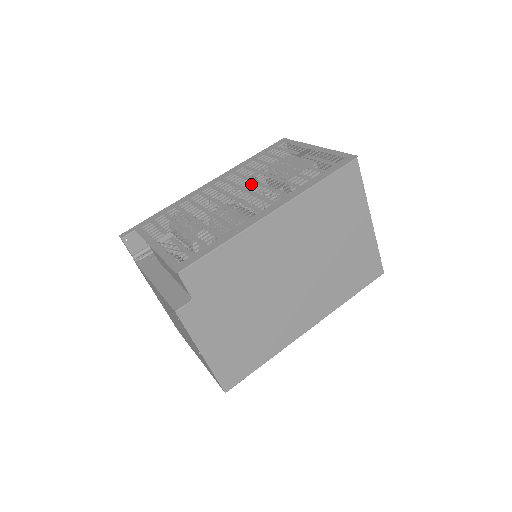
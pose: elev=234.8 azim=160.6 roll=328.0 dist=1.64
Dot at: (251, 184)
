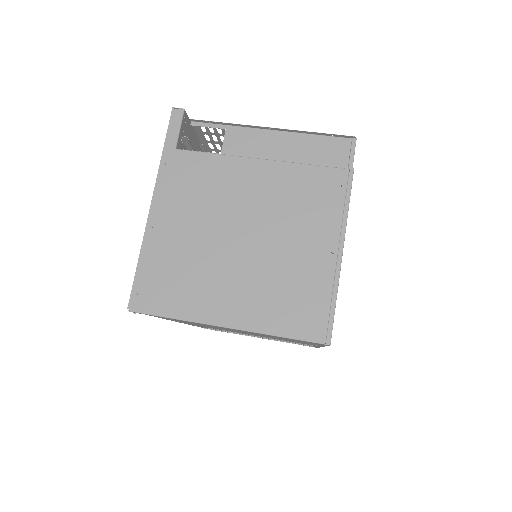
Dot at: occluded
